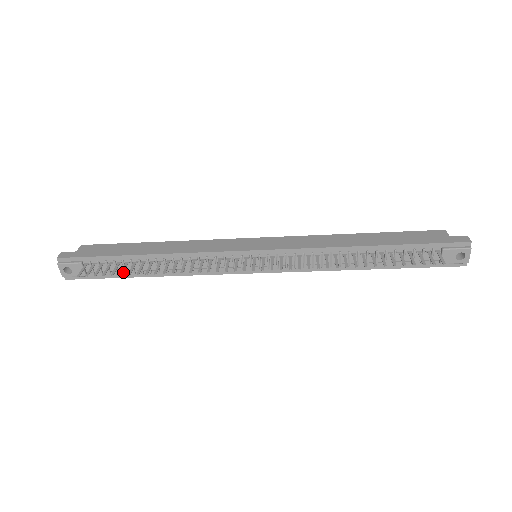
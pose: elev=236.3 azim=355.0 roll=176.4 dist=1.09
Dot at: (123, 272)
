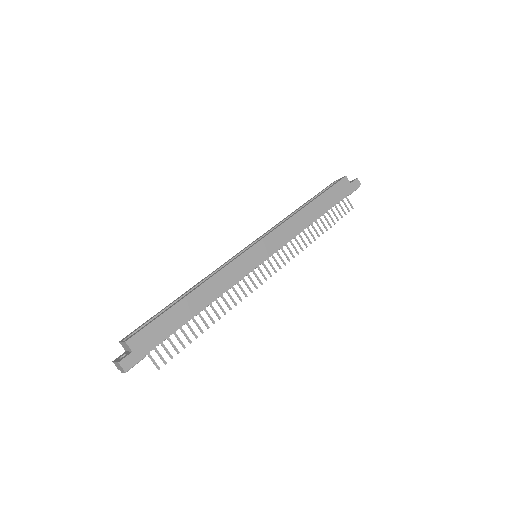
Dot at: occluded
